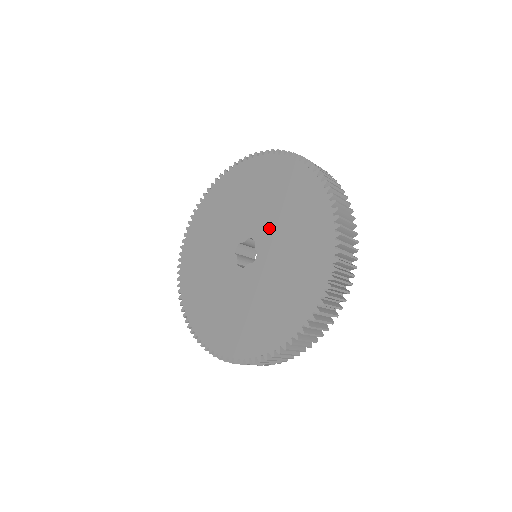
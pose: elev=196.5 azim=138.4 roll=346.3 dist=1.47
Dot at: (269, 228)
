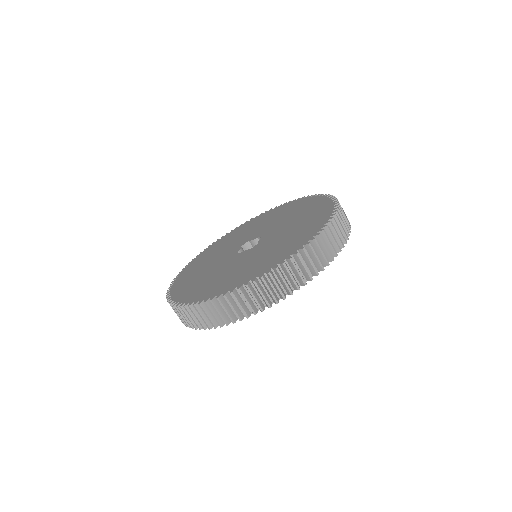
Dot at: (251, 234)
